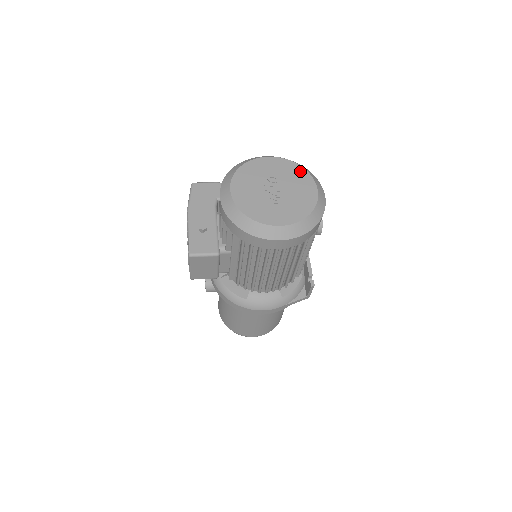
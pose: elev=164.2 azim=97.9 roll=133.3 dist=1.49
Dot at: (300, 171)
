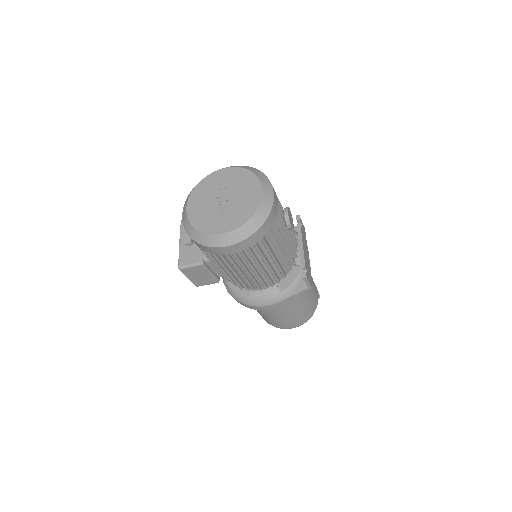
Dot at: (248, 176)
